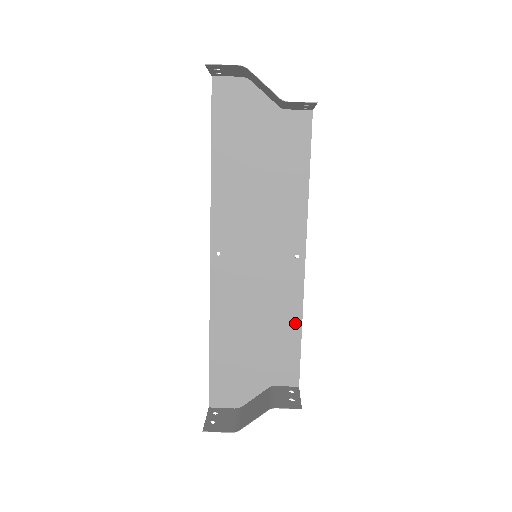
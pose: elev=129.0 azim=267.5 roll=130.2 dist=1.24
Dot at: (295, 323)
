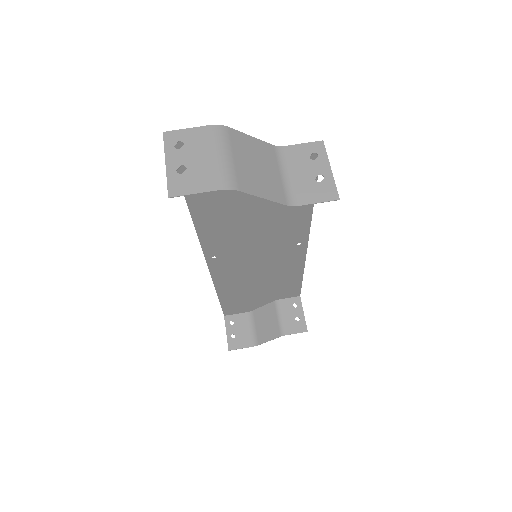
Dot at: (297, 274)
